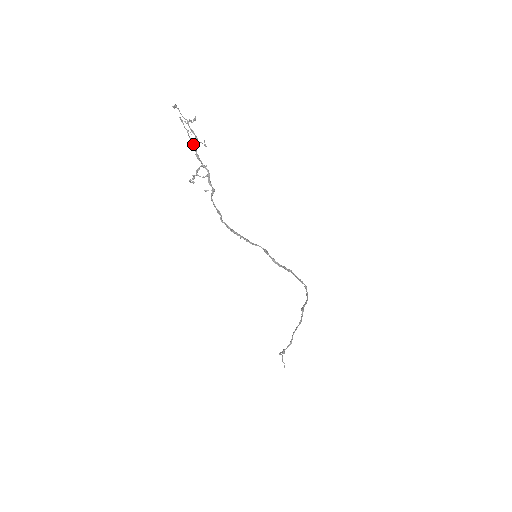
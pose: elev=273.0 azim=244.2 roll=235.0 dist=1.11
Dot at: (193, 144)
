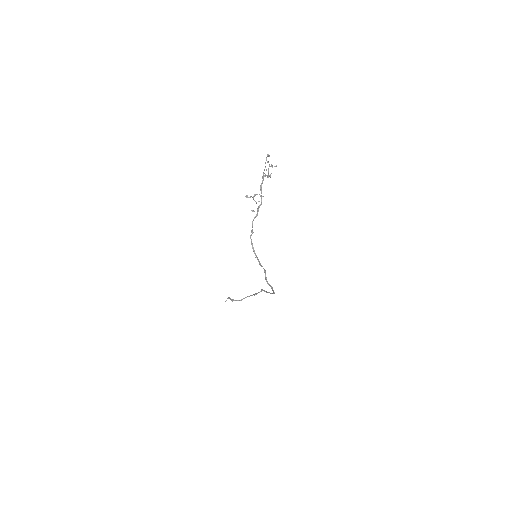
Dot at: (263, 177)
